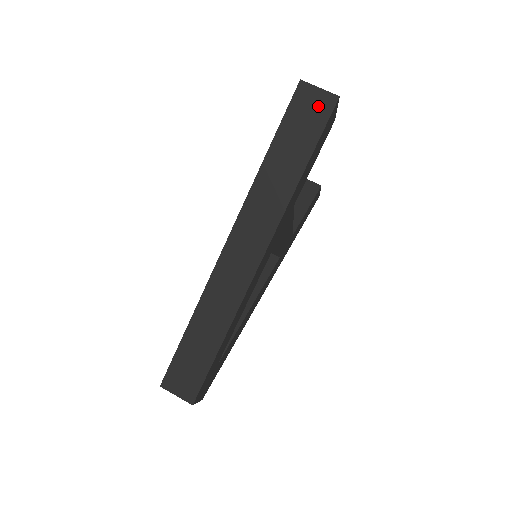
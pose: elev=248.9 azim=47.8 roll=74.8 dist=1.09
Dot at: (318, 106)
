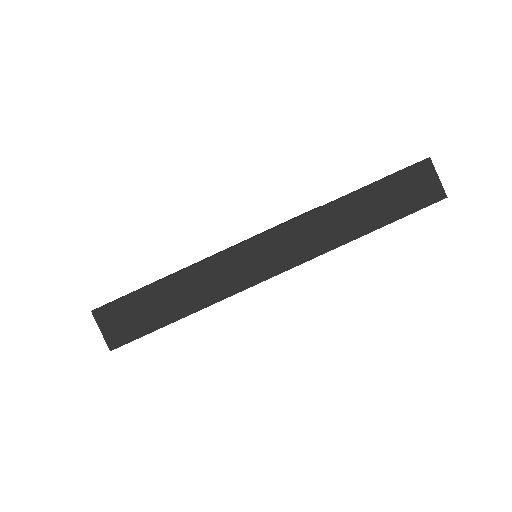
Dot at: (426, 190)
